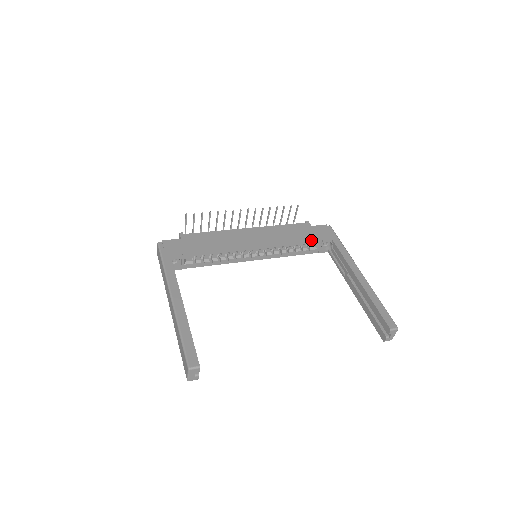
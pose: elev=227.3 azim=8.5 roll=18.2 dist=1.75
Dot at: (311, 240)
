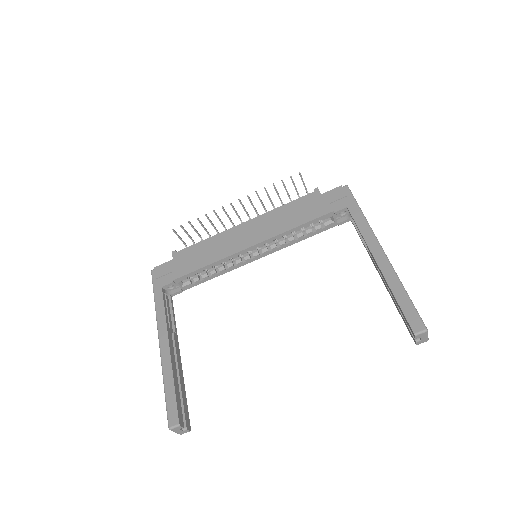
Dot at: (318, 217)
